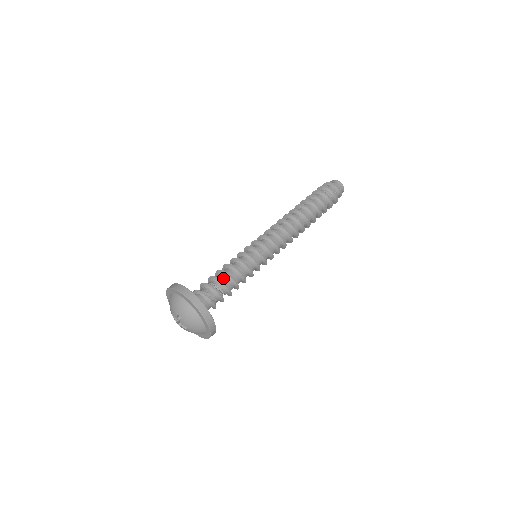
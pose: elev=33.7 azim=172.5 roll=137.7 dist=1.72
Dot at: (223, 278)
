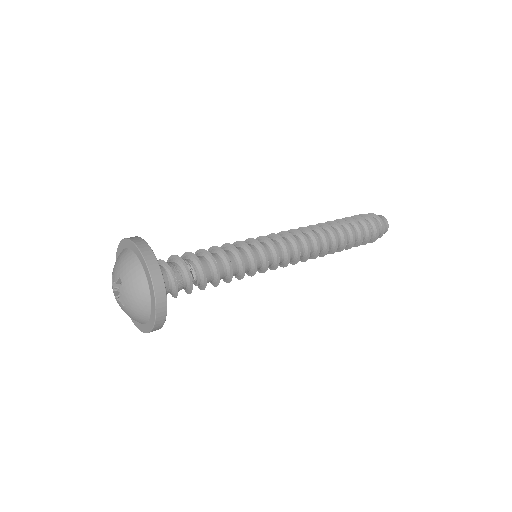
Dot at: (203, 260)
